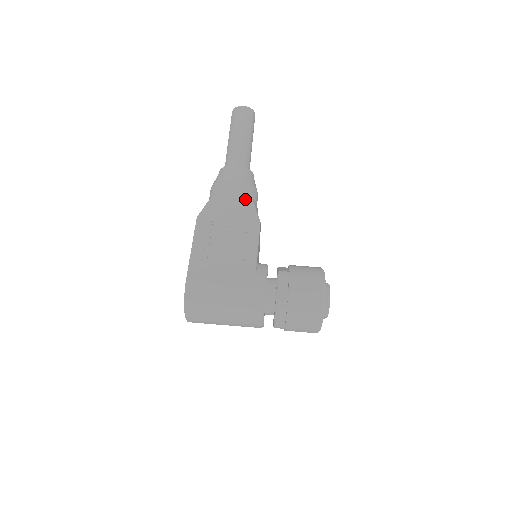
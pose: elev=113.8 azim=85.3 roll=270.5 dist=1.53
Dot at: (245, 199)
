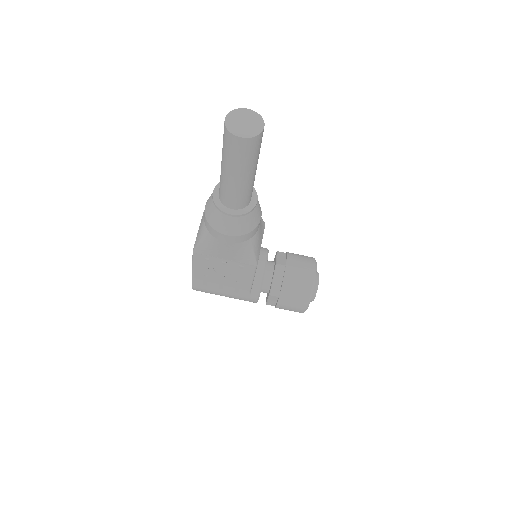
Dot at: (242, 247)
